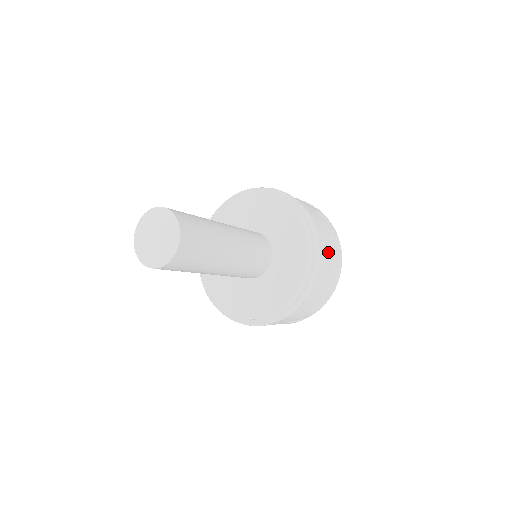
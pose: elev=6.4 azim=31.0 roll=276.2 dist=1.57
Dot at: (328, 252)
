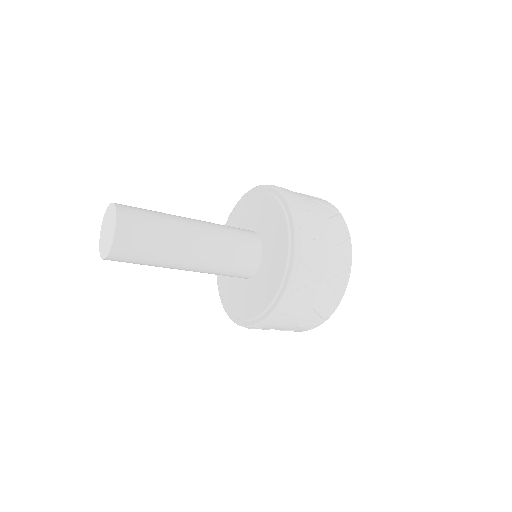
Dot at: (318, 269)
